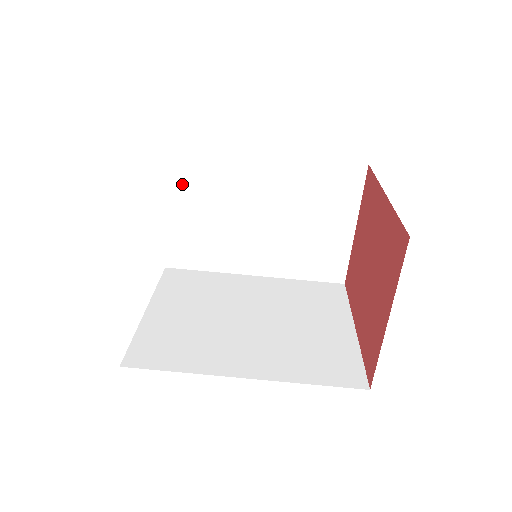
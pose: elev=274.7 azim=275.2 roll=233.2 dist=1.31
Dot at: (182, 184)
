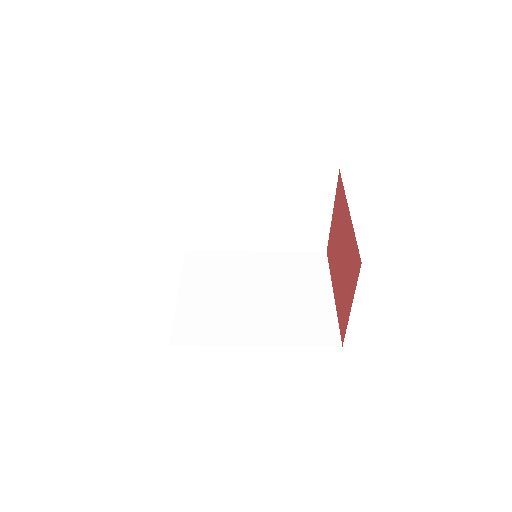
Dot at: (191, 194)
